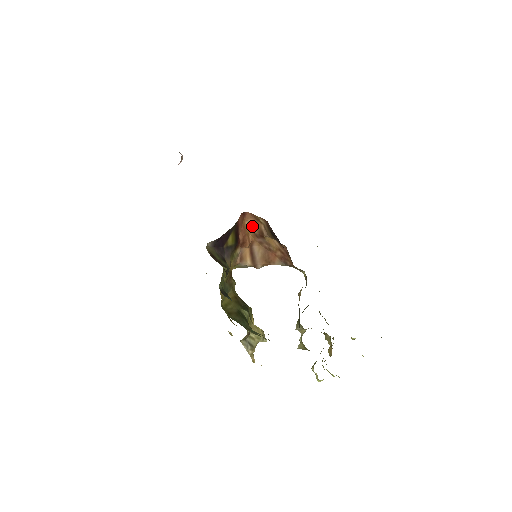
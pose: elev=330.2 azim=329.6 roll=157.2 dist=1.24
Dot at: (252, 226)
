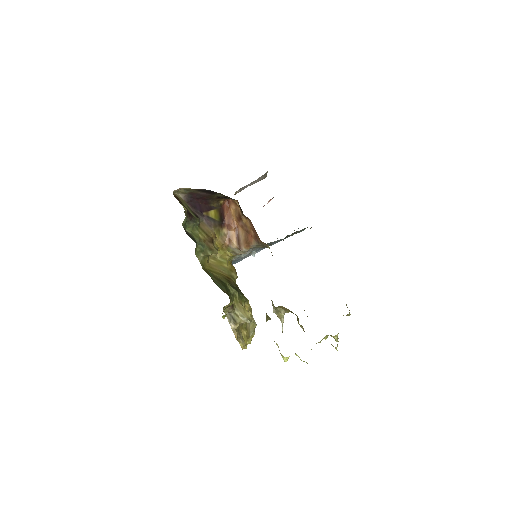
Dot at: (235, 212)
